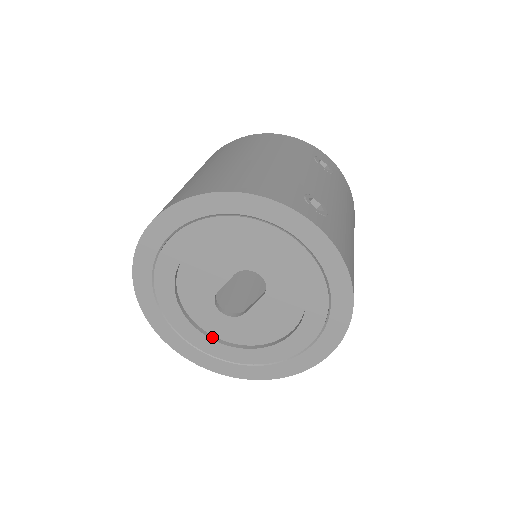
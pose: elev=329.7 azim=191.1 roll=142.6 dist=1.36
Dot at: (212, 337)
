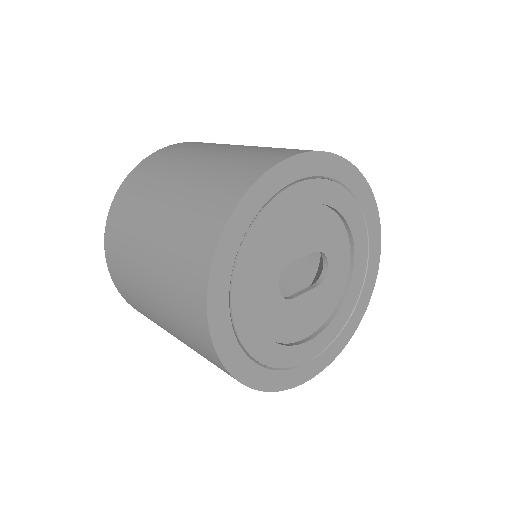
Dot at: (253, 313)
